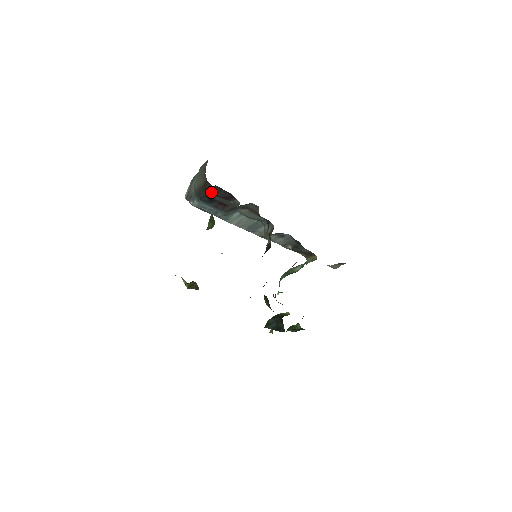
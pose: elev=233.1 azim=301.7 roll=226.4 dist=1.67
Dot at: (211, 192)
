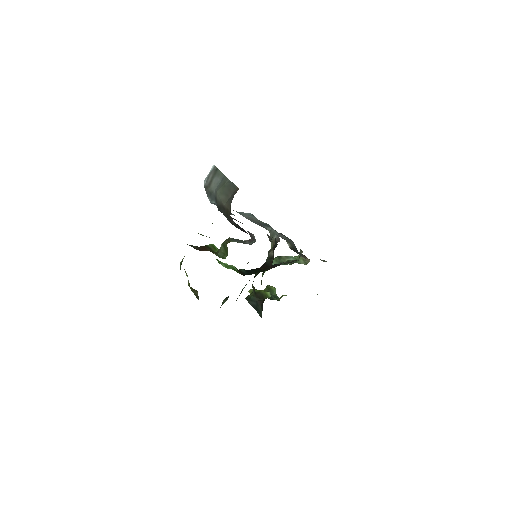
Dot at: (231, 223)
